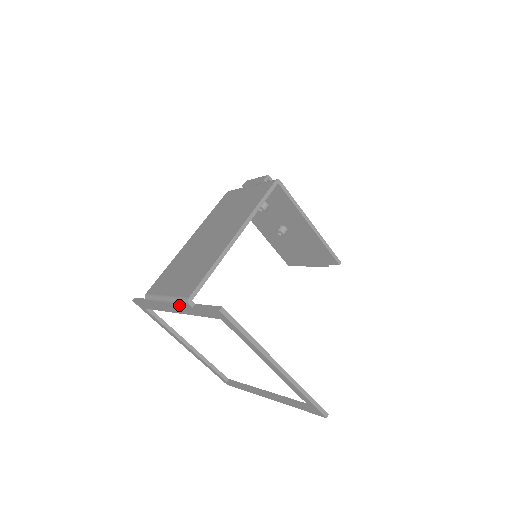
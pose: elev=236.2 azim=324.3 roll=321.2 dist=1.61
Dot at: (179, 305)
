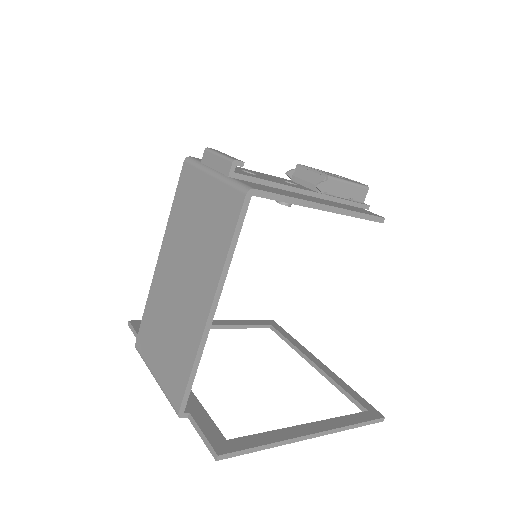
Dot at: occluded
